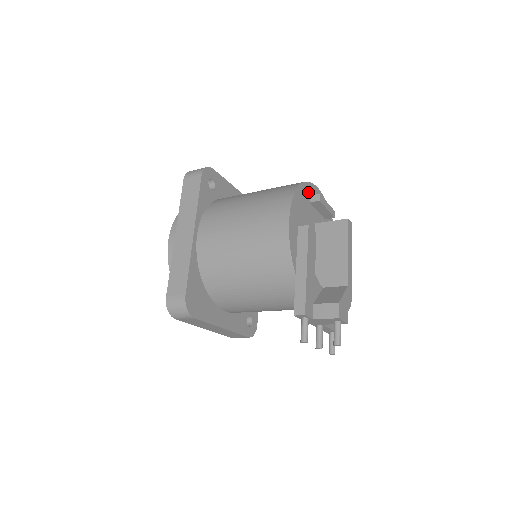
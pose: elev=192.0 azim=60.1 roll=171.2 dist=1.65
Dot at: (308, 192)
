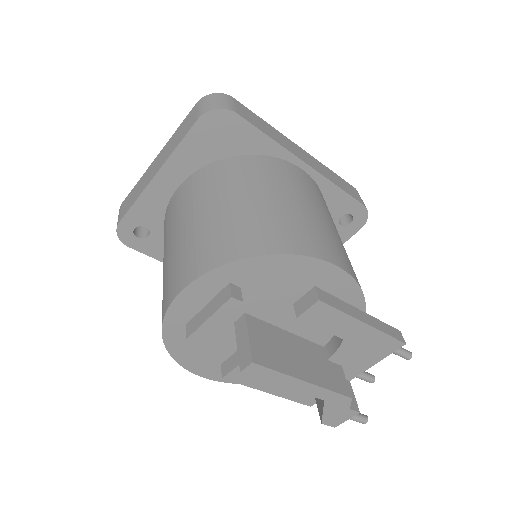
Dot at: (180, 327)
